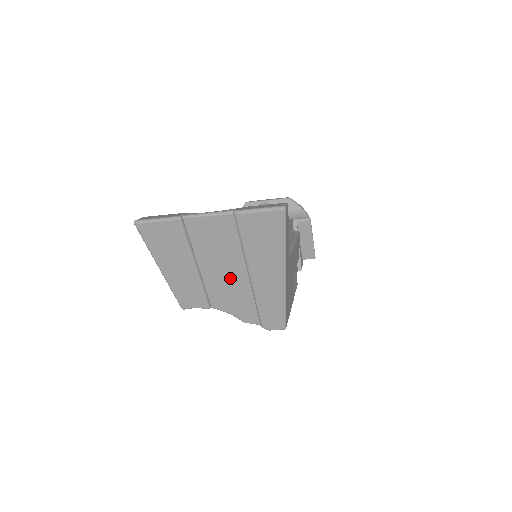
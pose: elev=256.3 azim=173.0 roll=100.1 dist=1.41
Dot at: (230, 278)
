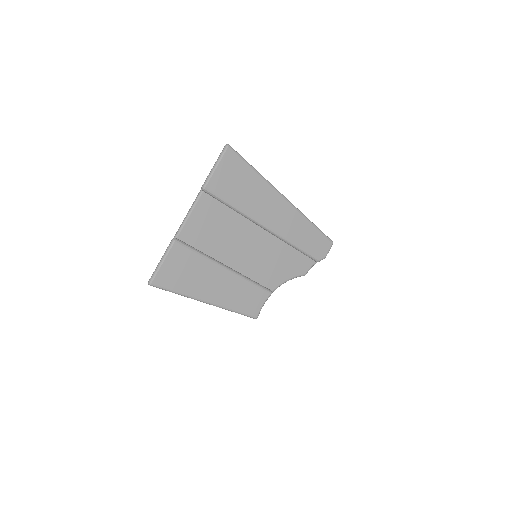
Dot at: (256, 248)
